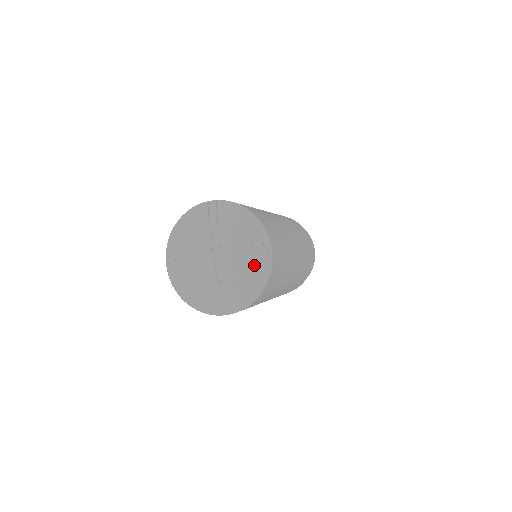
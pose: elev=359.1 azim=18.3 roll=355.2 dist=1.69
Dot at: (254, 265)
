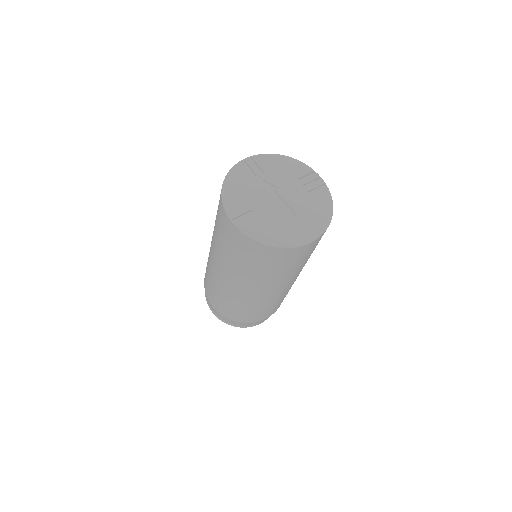
Dot at: (313, 191)
